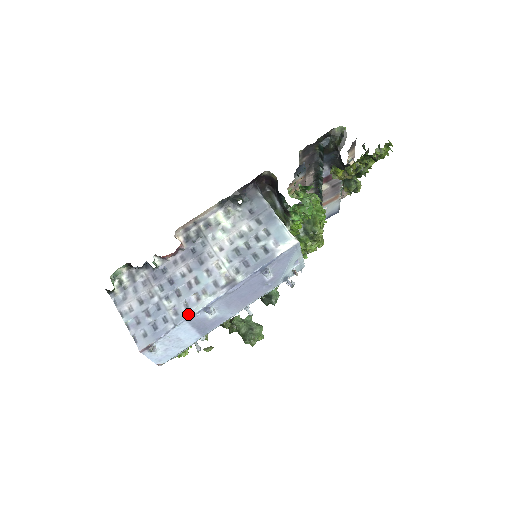
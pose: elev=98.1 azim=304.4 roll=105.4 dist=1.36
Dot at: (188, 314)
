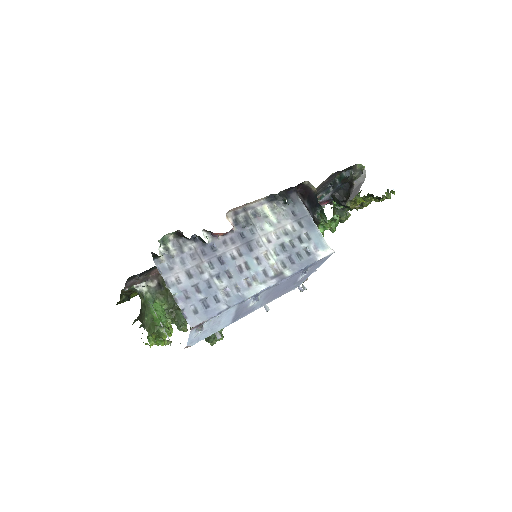
Dot at: (241, 297)
